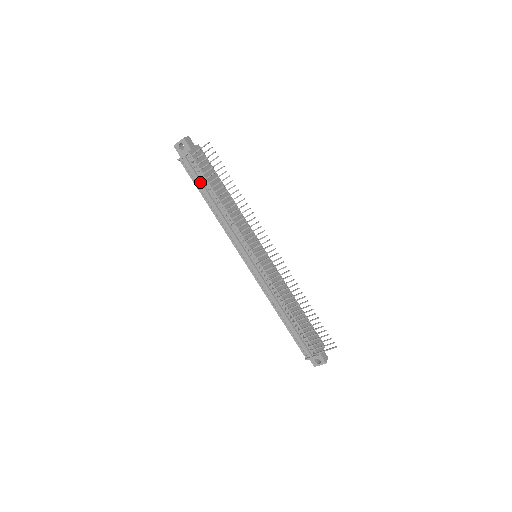
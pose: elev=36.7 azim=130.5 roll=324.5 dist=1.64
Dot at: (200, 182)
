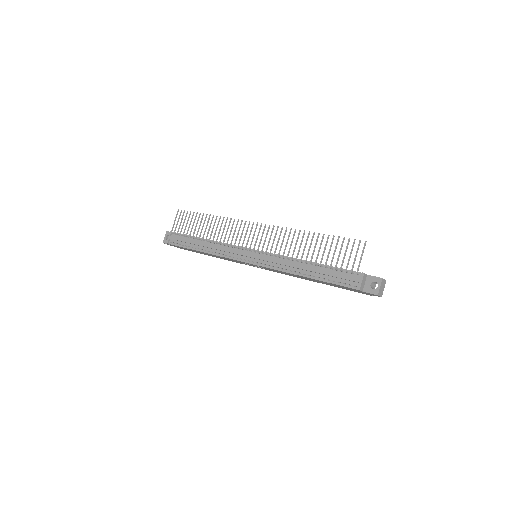
Dot at: (186, 241)
